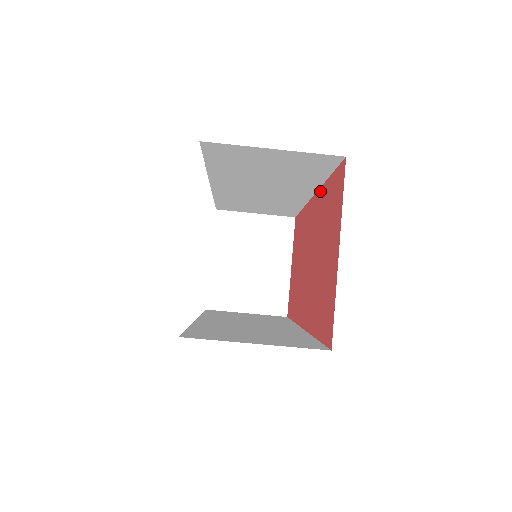
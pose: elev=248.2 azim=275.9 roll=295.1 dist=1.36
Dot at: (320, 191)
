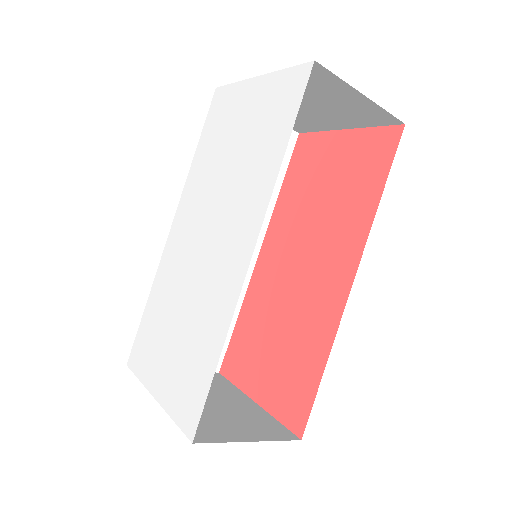
Dot at: (333, 330)
